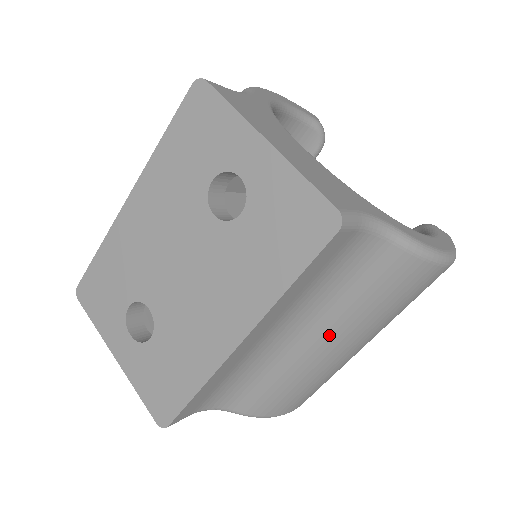
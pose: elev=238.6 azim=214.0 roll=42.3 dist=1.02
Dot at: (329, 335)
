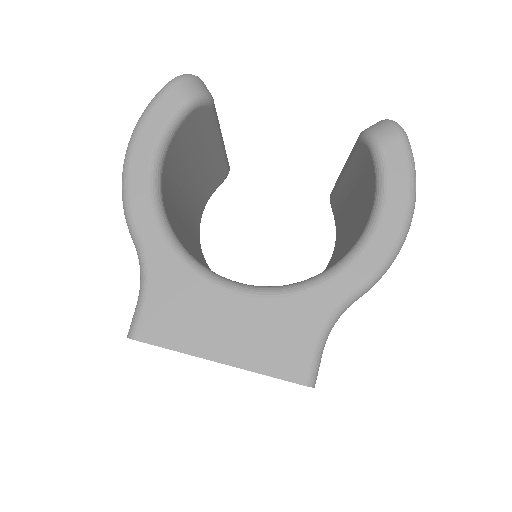
Dot at: occluded
